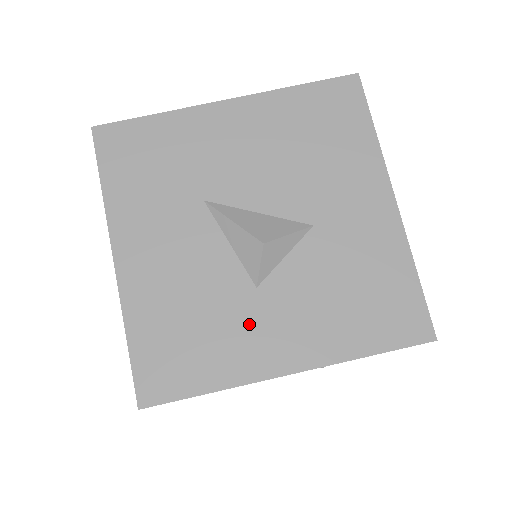
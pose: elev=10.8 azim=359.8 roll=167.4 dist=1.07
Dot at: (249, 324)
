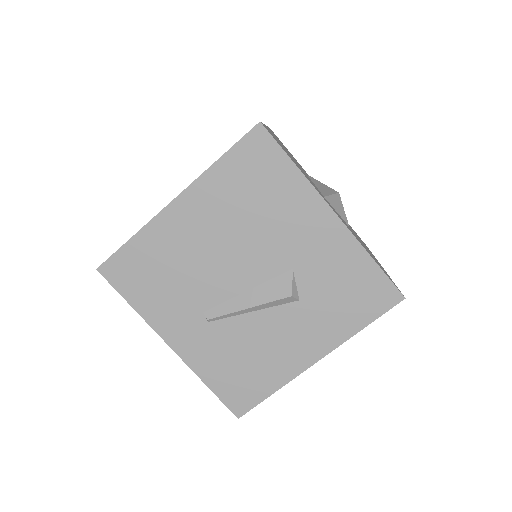
Dot at: occluded
